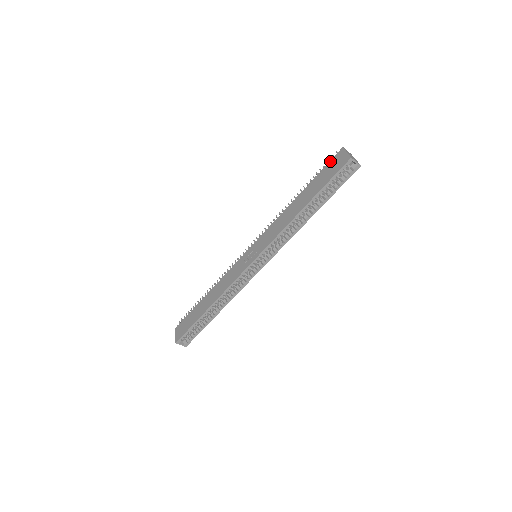
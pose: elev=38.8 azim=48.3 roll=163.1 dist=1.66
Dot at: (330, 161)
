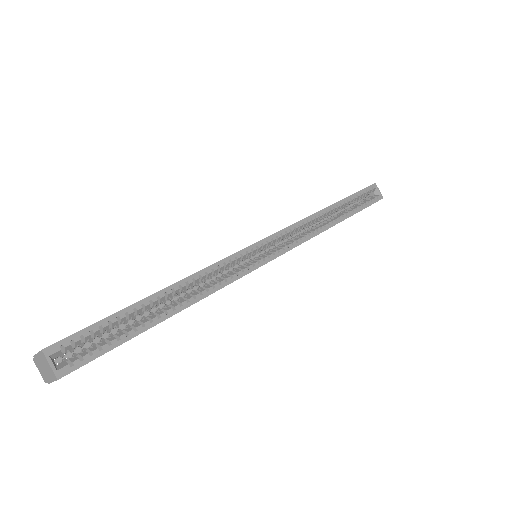
Dot at: occluded
